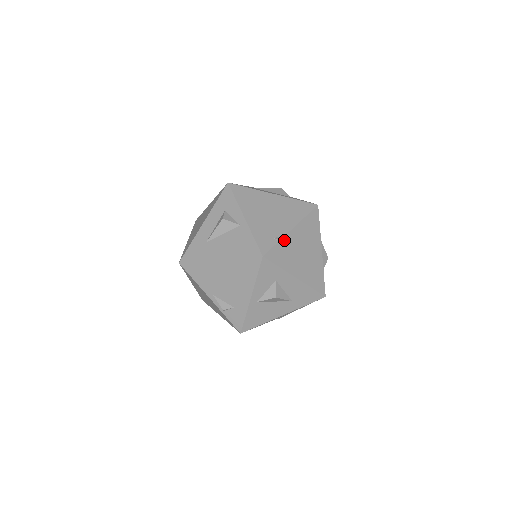
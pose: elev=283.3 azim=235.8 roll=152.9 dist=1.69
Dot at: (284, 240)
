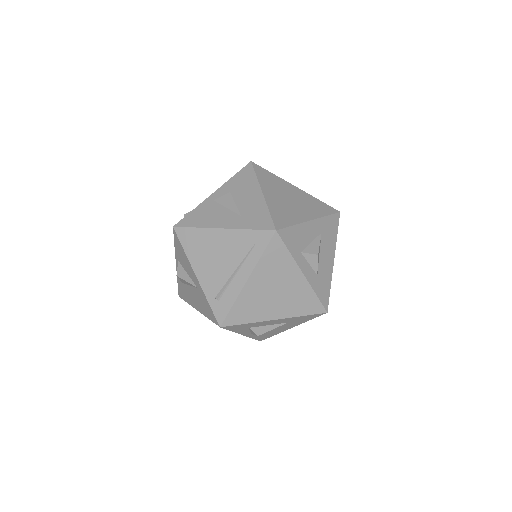
Dot at: (280, 180)
